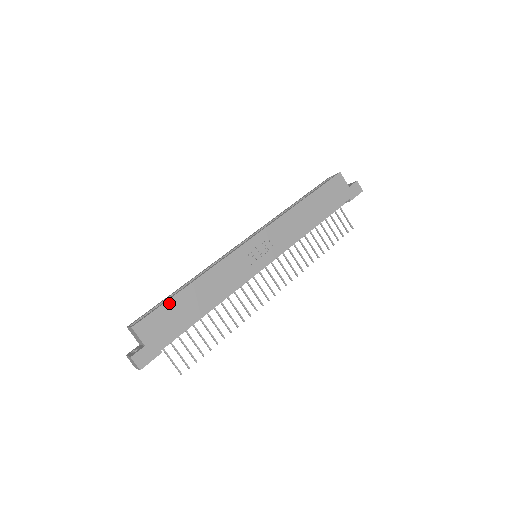
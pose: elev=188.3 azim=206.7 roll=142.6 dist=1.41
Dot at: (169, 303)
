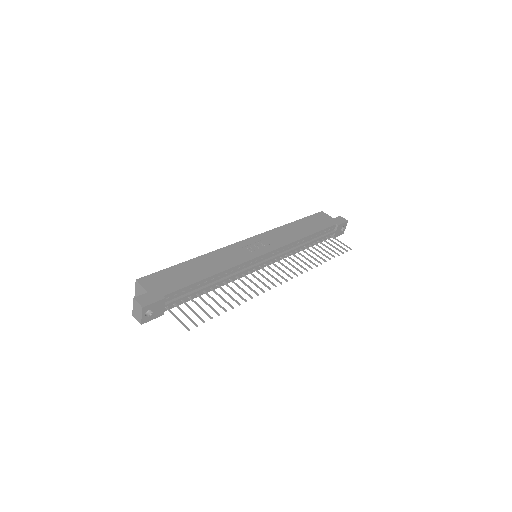
Dot at: (172, 268)
